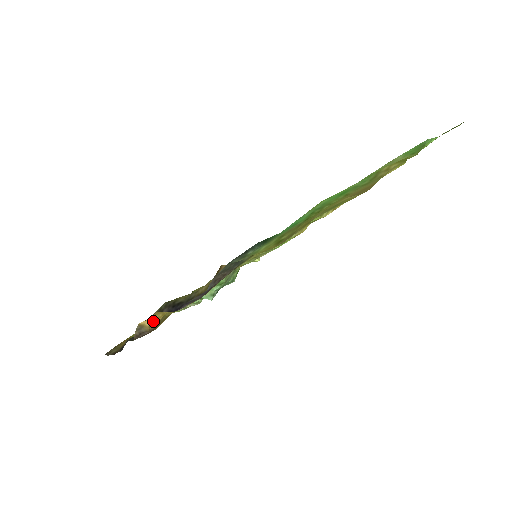
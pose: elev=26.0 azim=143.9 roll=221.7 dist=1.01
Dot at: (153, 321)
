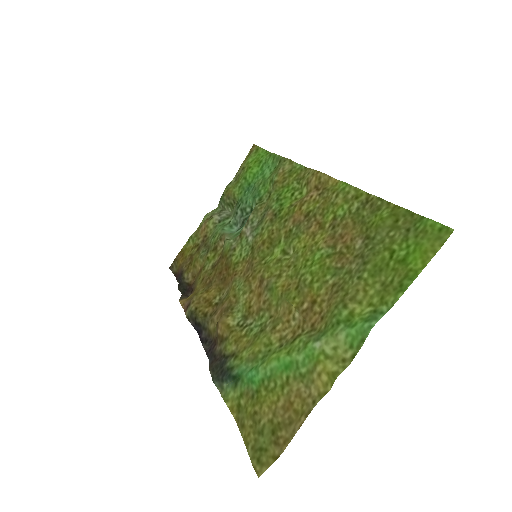
Dot at: (189, 296)
